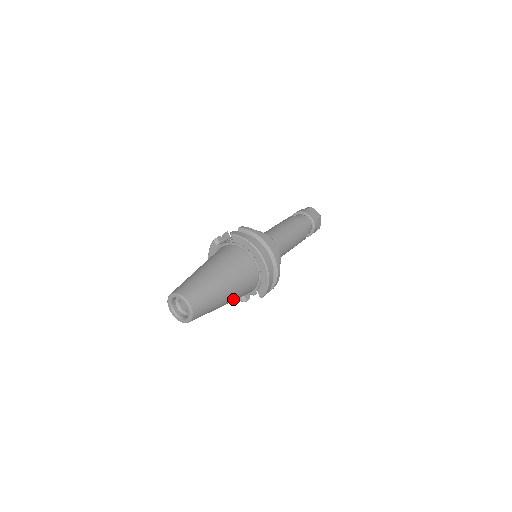
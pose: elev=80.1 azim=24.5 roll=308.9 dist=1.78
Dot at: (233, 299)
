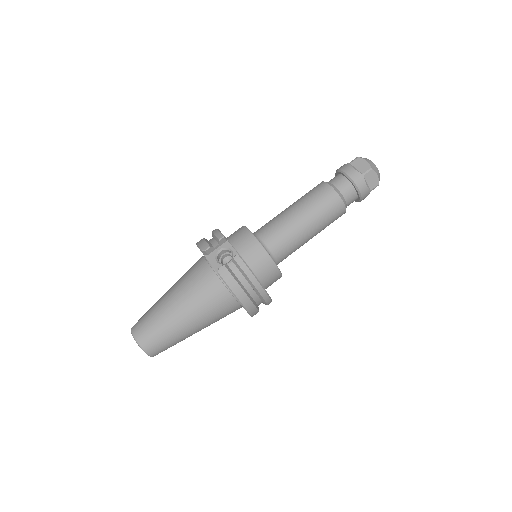
Dot at: occluded
